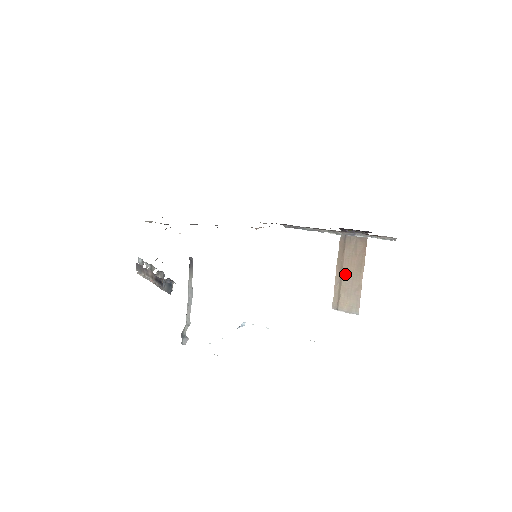
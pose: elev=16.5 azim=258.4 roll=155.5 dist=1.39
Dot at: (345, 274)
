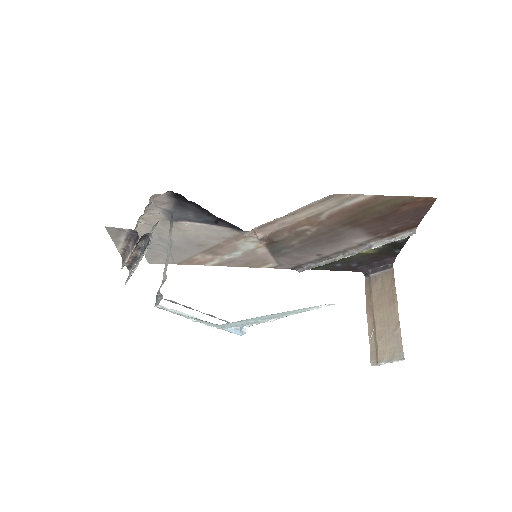
Dot at: (378, 317)
